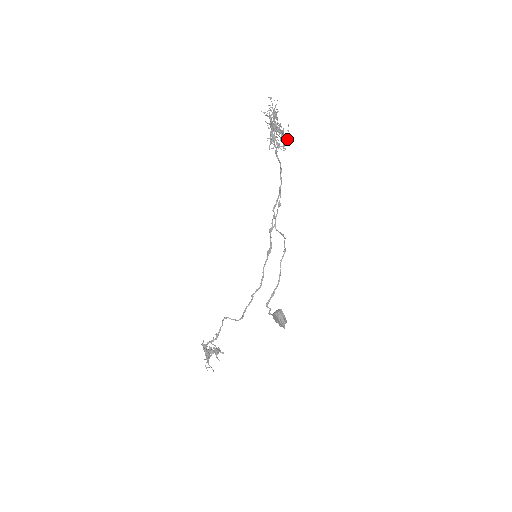
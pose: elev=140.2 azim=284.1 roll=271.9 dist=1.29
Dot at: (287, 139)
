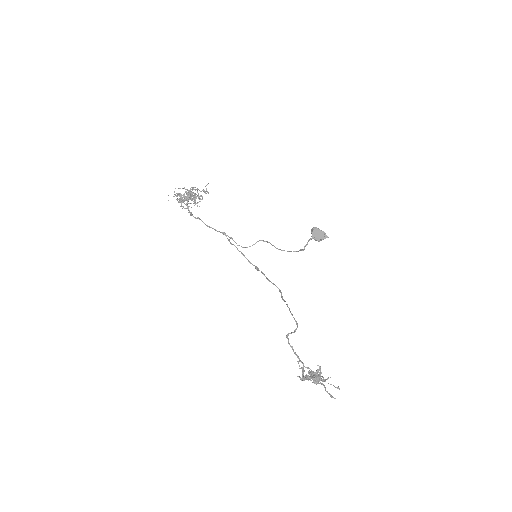
Dot at: (202, 197)
